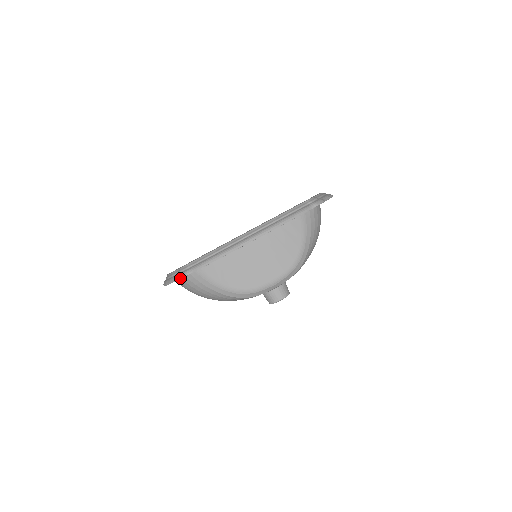
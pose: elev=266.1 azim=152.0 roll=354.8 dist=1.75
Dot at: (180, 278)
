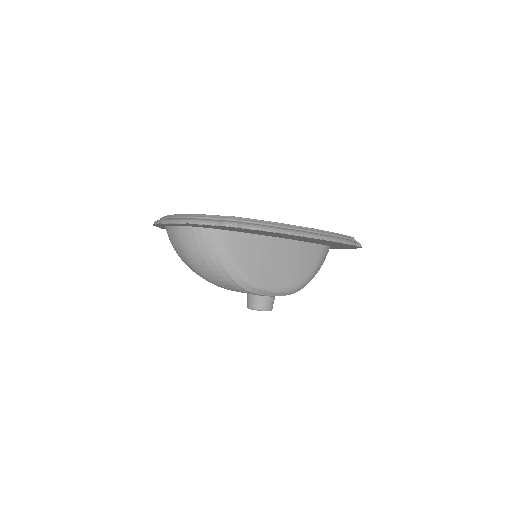
Dot at: (226, 225)
